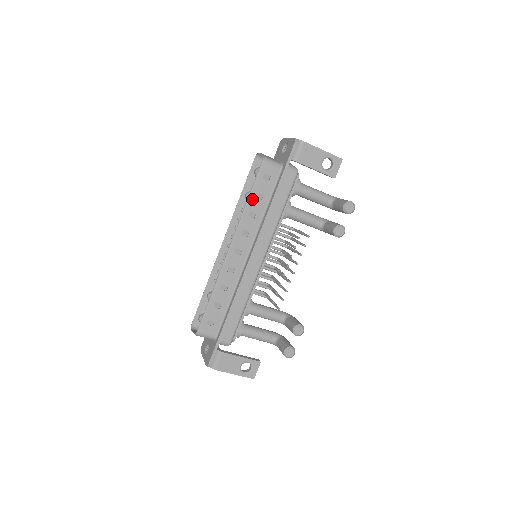
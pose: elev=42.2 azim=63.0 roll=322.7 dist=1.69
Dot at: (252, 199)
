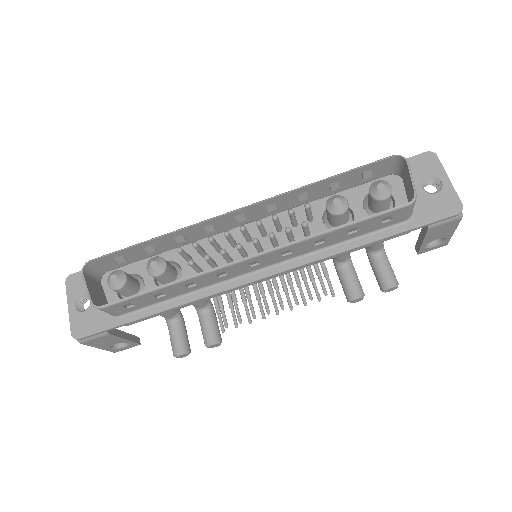
Dot at: (344, 229)
